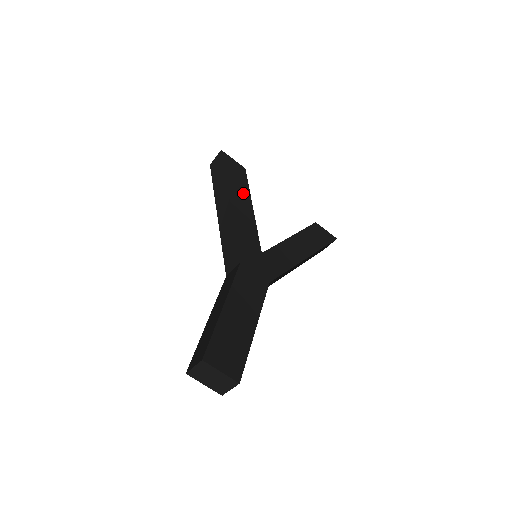
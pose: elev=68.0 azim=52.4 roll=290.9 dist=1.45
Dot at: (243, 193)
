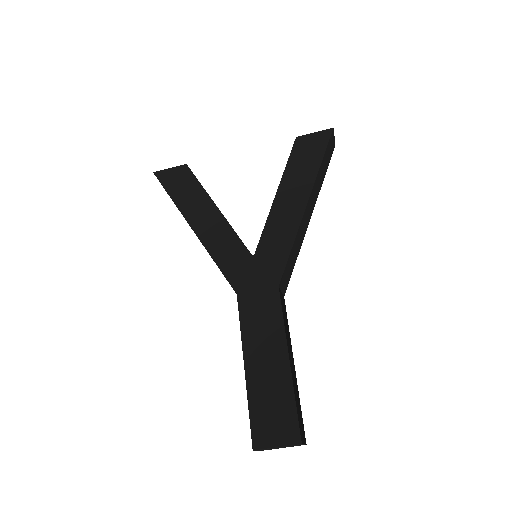
Dot at: (199, 201)
